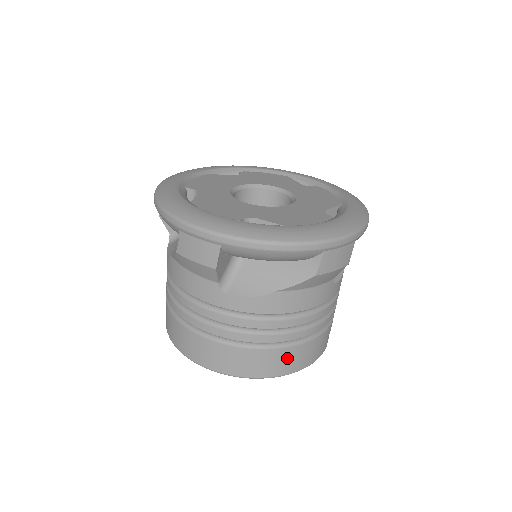
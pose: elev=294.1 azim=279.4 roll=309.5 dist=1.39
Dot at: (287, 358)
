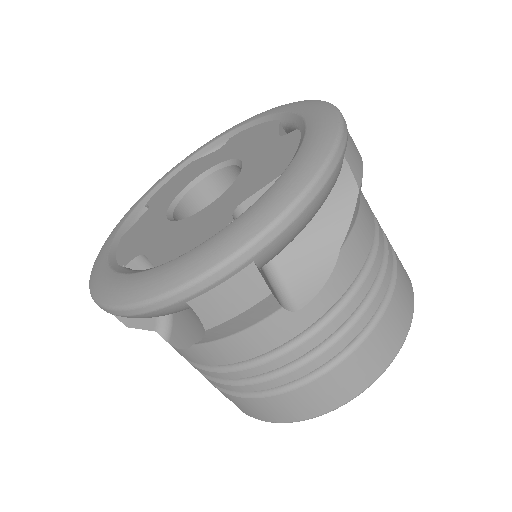
Dot at: (400, 302)
